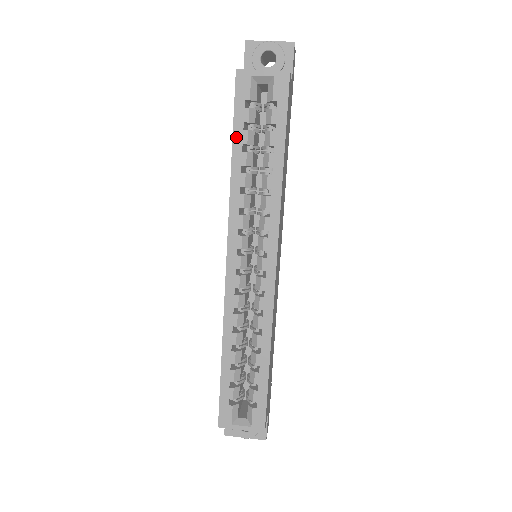
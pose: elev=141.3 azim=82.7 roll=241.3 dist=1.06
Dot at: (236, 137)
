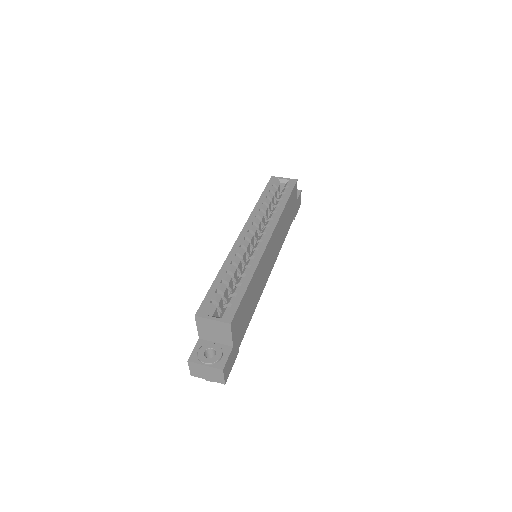
Dot at: (264, 193)
